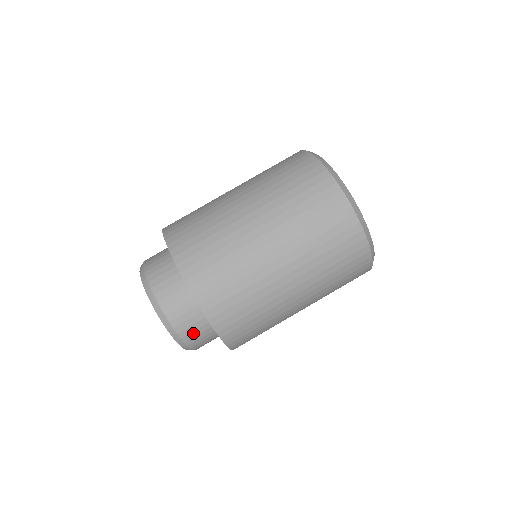
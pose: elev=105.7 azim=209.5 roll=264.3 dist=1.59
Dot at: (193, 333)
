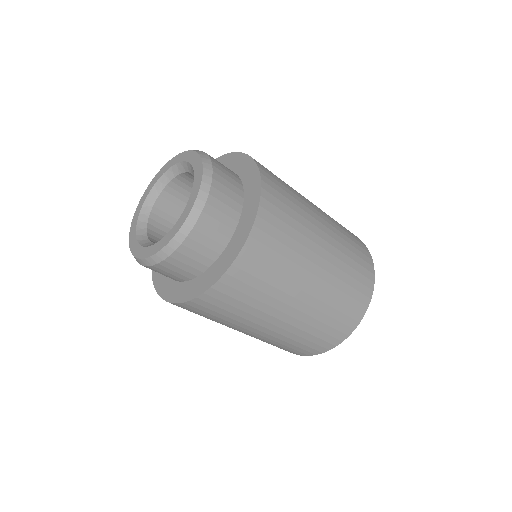
Dot at: (223, 188)
